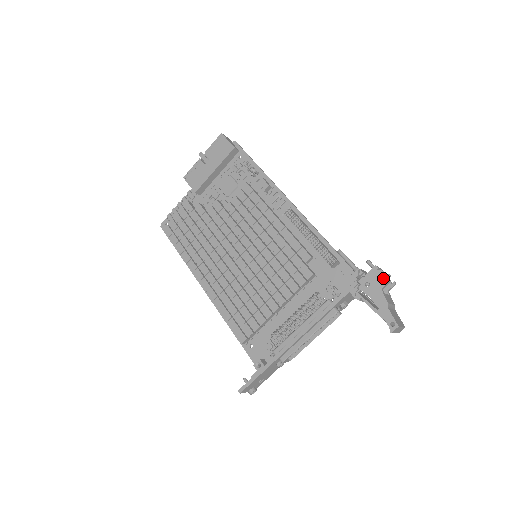
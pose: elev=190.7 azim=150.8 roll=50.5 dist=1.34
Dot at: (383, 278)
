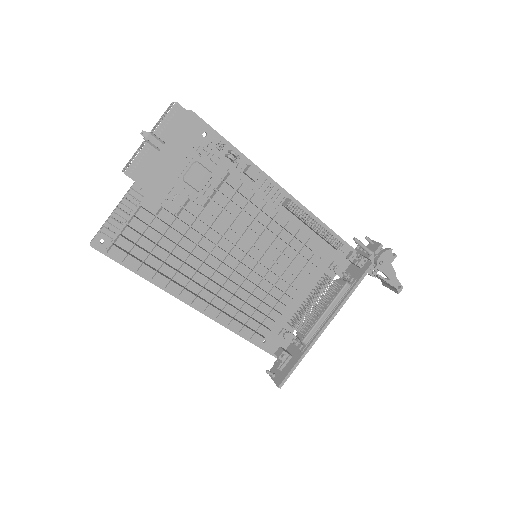
Dot at: (393, 255)
